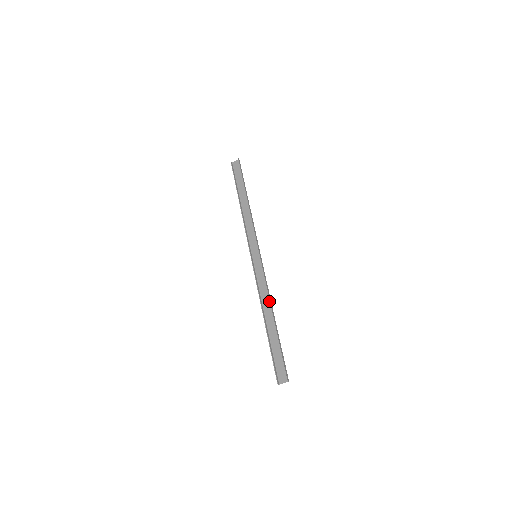
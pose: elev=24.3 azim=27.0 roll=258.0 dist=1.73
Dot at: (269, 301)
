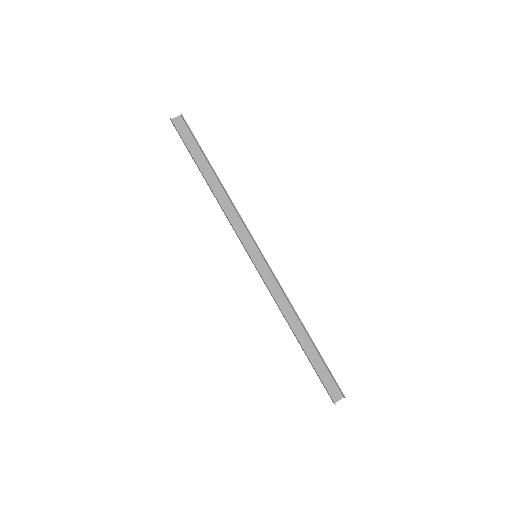
Dot at: (295, 312)
